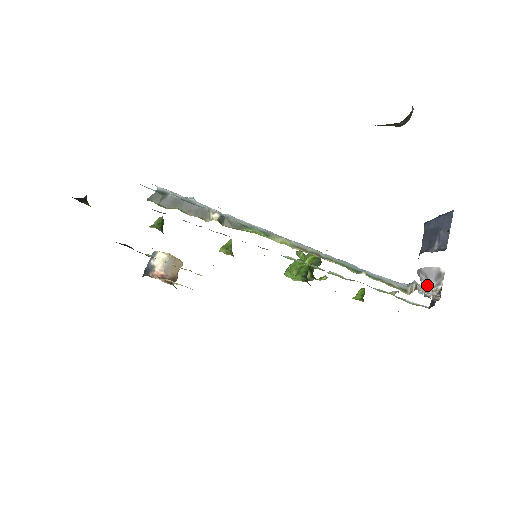
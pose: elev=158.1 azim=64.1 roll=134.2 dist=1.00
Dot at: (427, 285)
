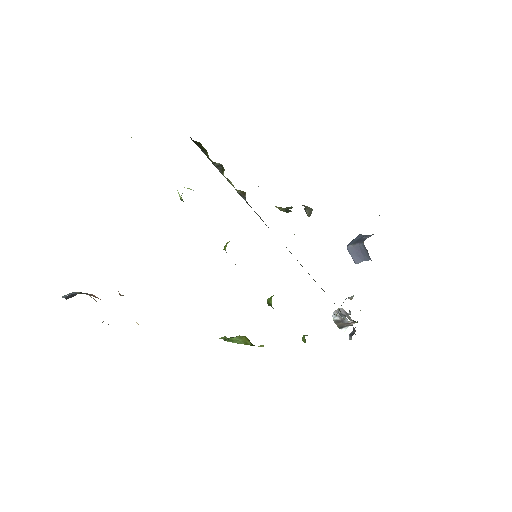
Dot at: occluded
